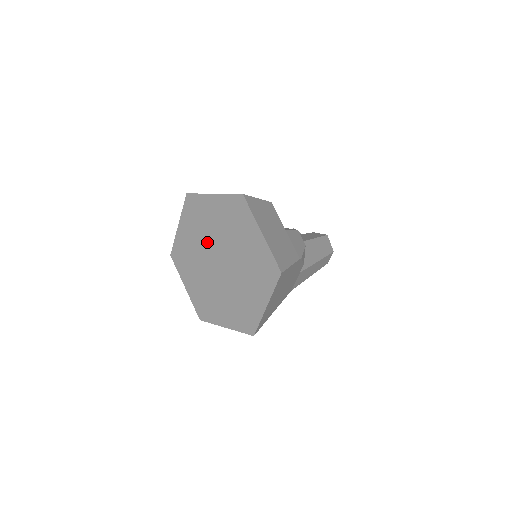
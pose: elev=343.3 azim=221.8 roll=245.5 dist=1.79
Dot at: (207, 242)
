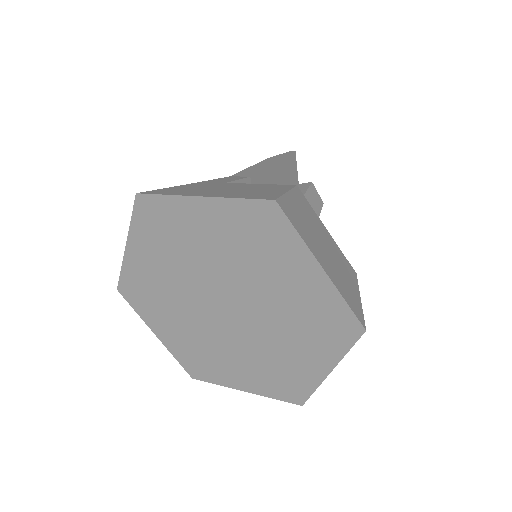
Dot at: (234, 276)
